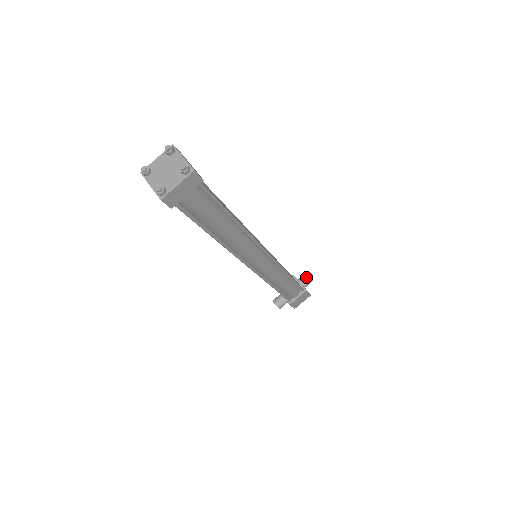
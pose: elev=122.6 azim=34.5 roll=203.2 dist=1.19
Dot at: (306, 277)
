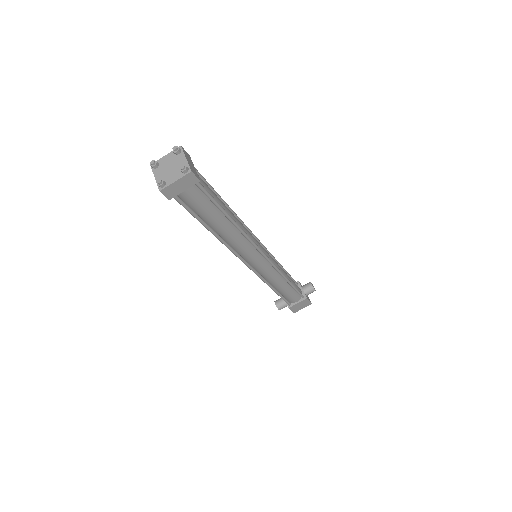
Dot at: (309, 286)
